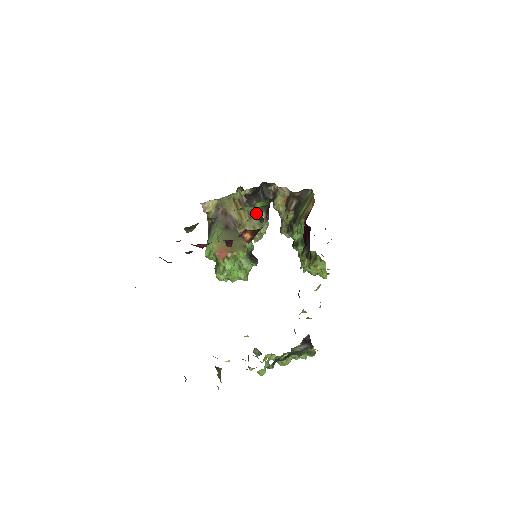
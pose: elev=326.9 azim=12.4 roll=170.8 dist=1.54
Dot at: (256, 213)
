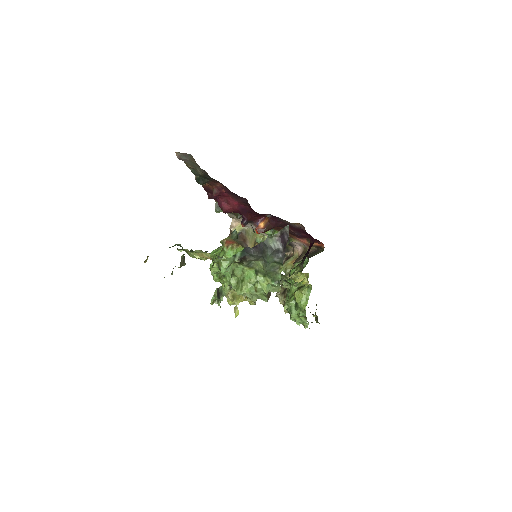
Dot at: occluded
